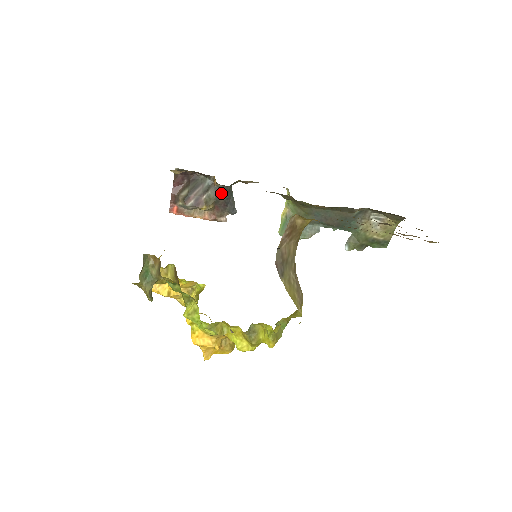
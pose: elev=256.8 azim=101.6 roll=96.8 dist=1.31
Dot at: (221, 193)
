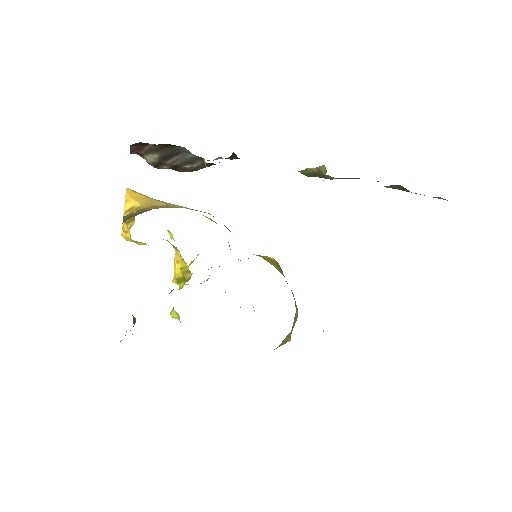
Dot at: (214, 164)
